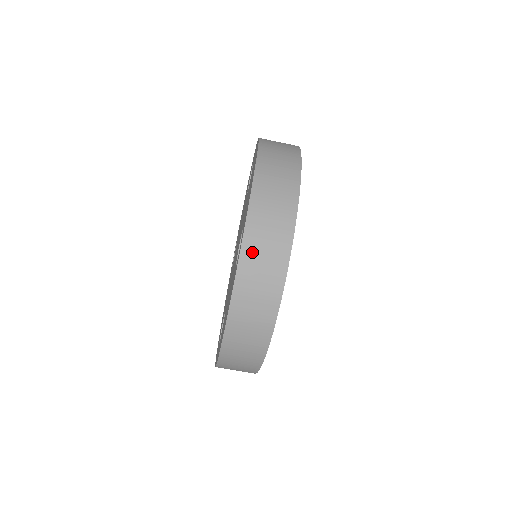
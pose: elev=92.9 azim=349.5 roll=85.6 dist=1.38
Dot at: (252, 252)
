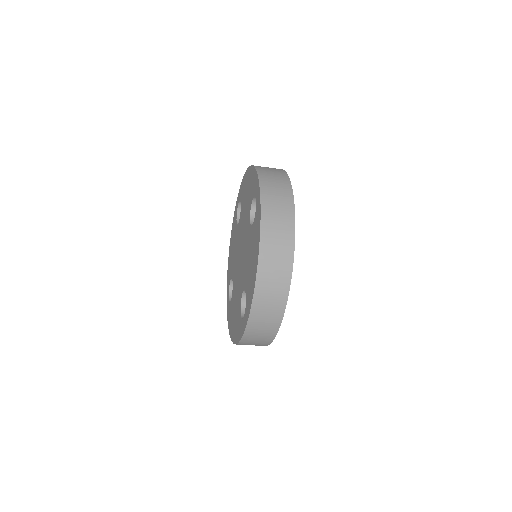
Dot at: (252, 333)
